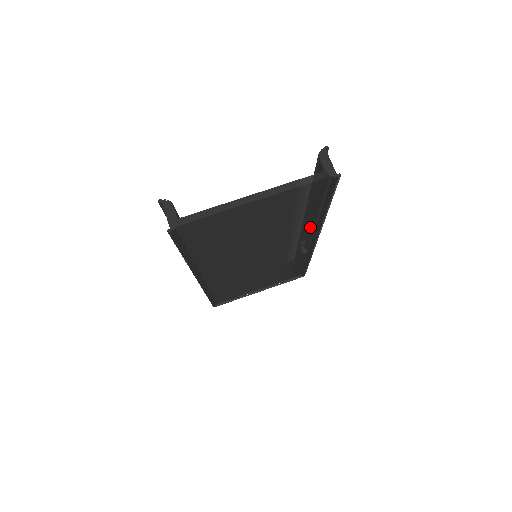
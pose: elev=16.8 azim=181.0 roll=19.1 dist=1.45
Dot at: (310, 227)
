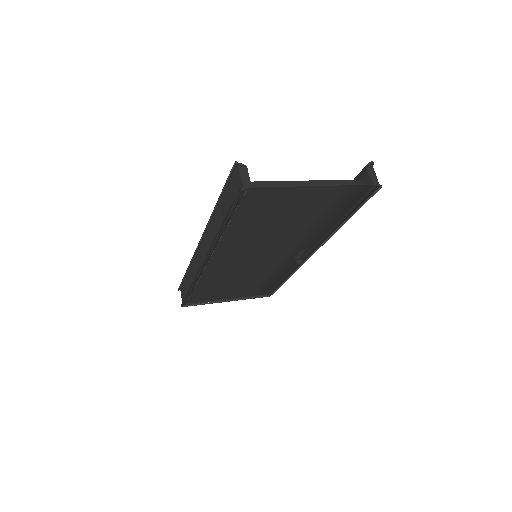
Dot at: (320, 236)
